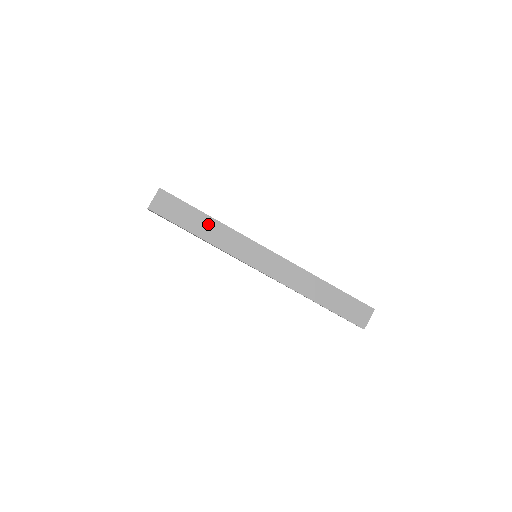
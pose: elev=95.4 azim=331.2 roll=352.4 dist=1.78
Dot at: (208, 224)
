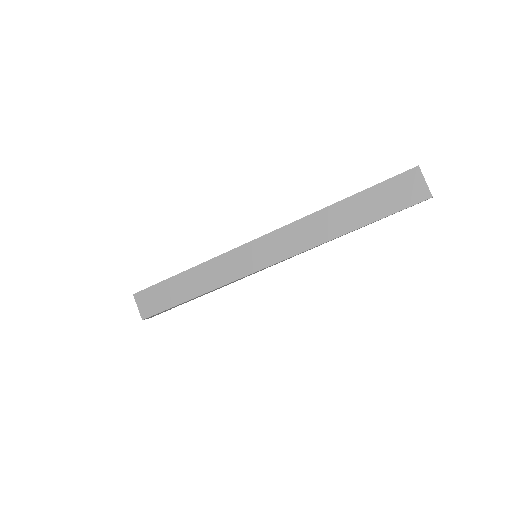
Dot at: (192, 278)
